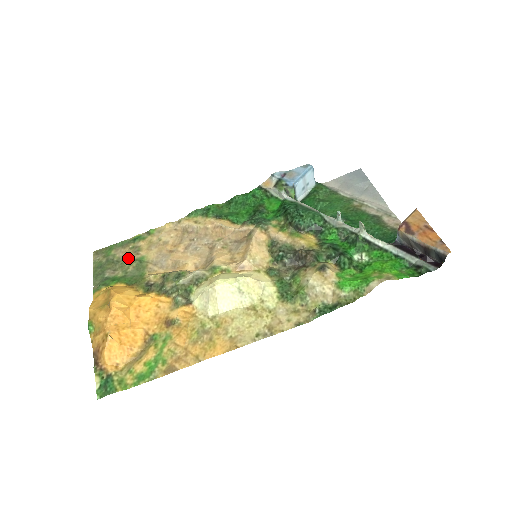
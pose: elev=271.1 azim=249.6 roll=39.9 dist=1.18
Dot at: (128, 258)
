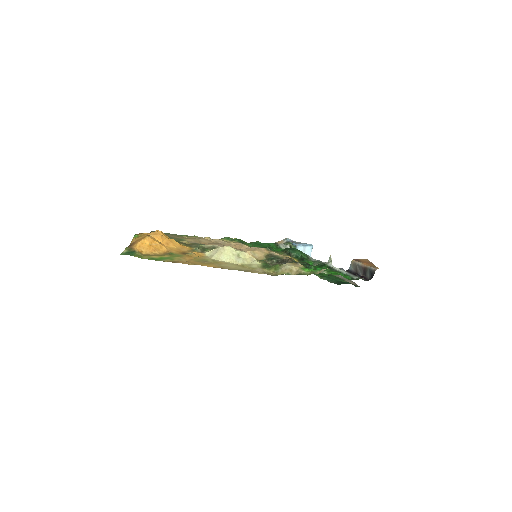
Dot at: (173, 237)
